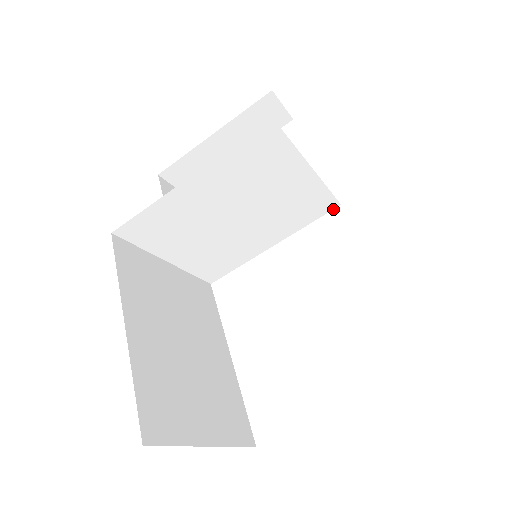
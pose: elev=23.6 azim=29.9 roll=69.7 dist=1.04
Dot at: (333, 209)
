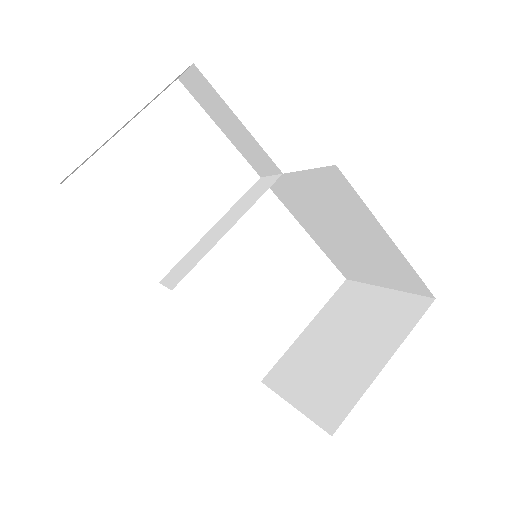
Dot at: occluded
